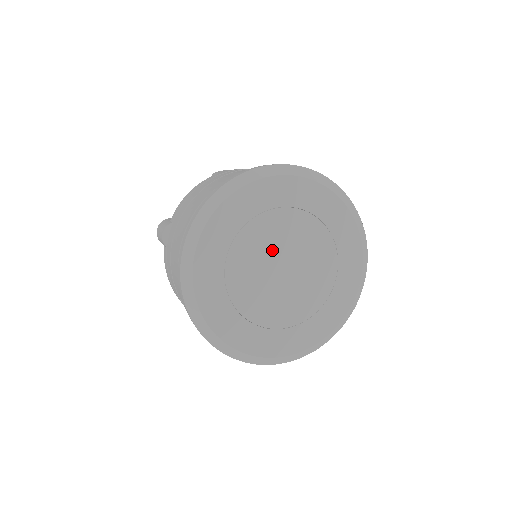
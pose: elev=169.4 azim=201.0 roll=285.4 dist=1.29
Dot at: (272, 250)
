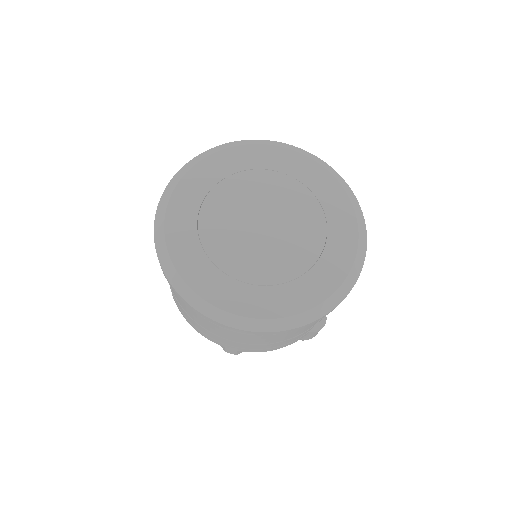
Dot at: (261, 202)
